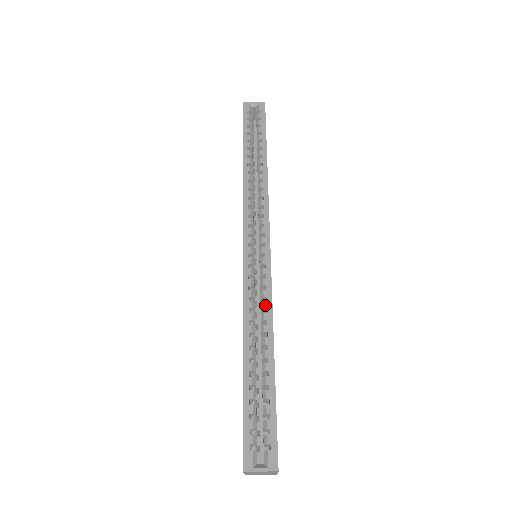
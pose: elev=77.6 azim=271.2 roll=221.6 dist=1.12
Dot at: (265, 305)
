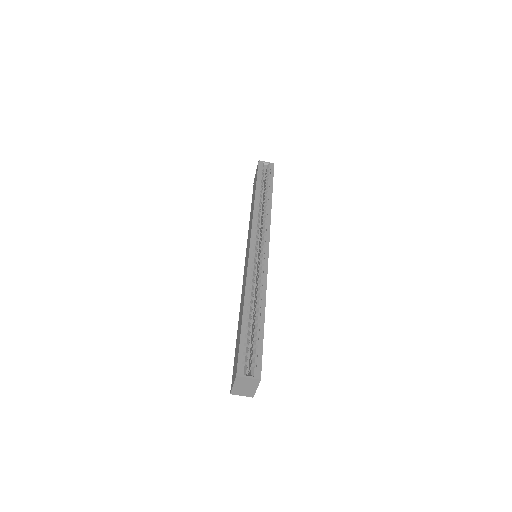
Dot at: (262, 282)
